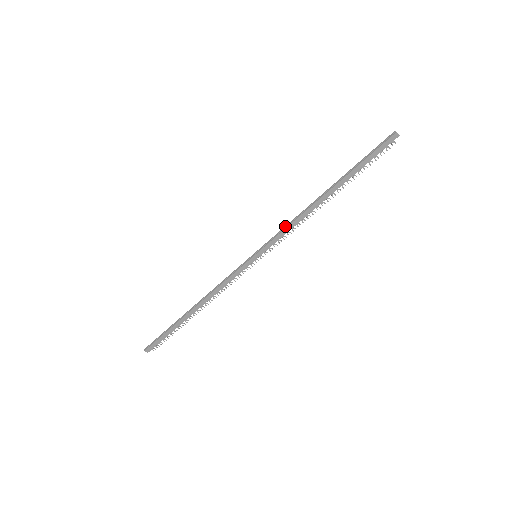
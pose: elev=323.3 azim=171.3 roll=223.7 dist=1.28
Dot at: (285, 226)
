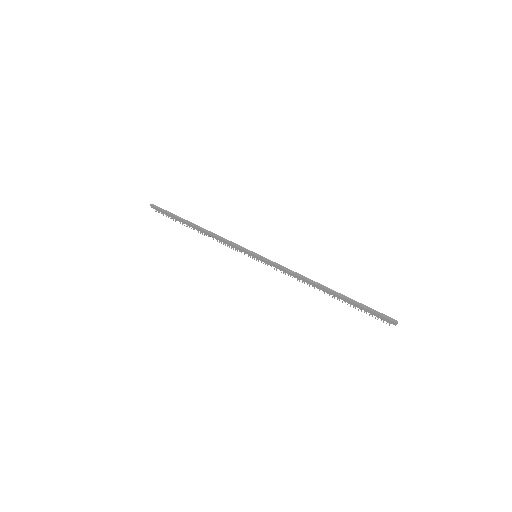
Dot at: (287, 268)
